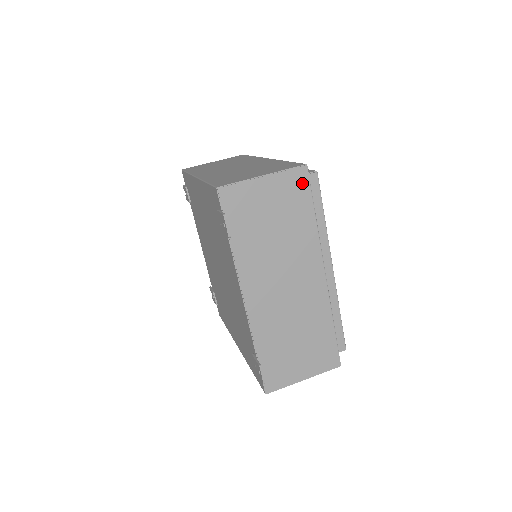
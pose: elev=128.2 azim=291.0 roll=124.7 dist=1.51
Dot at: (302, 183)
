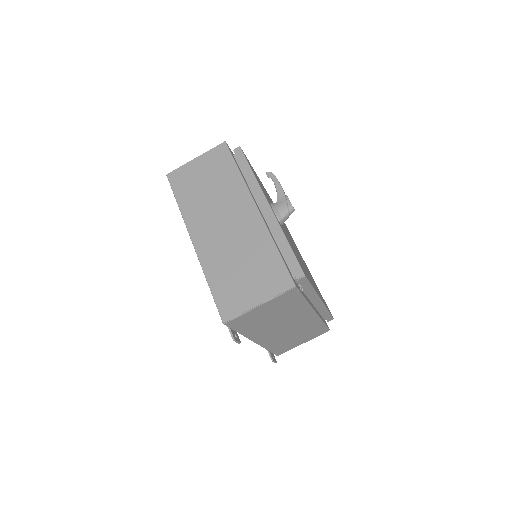
Dot at: (293, 294)
